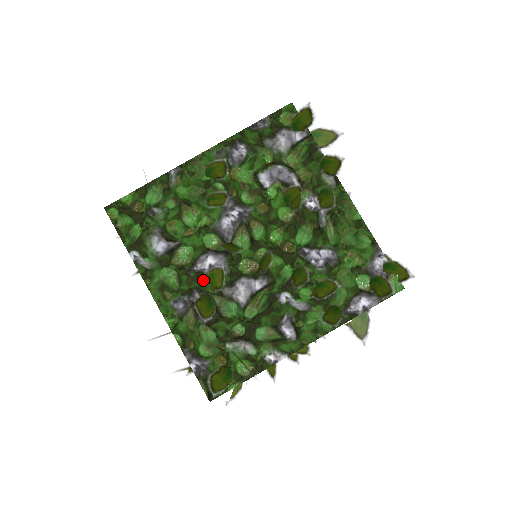
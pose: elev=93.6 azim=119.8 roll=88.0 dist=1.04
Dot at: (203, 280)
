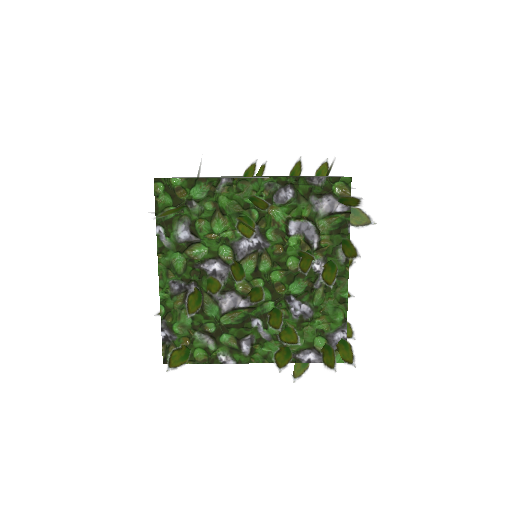
Dot at: (203, 278)
